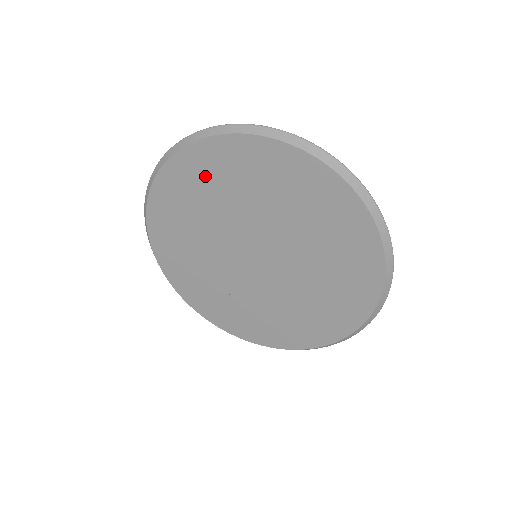
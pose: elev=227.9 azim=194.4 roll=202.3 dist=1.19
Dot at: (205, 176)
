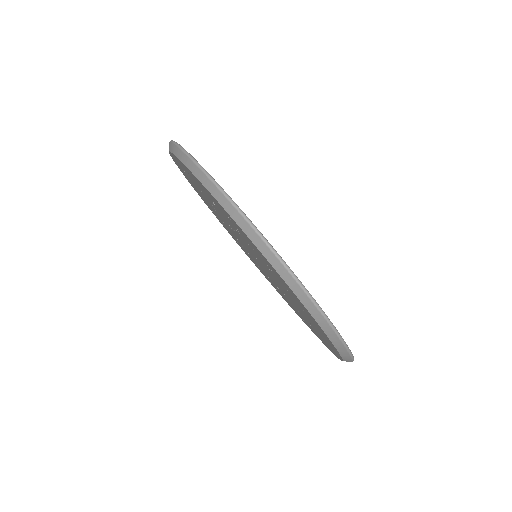
Dot at: (192, 182)
